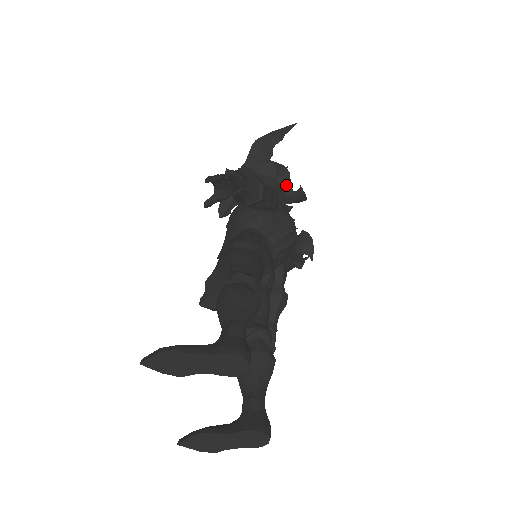
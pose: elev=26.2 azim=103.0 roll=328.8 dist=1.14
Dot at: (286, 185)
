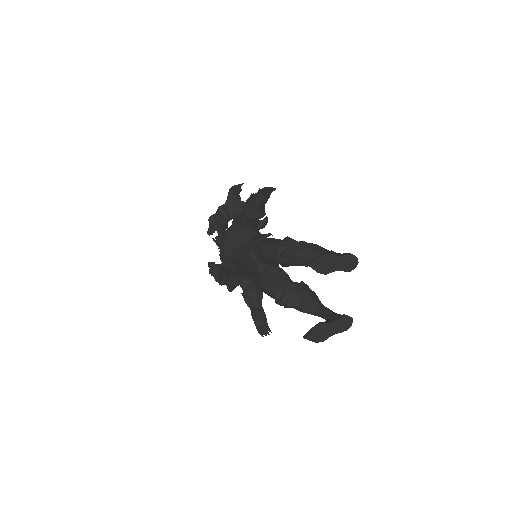
Dot at: occluded
